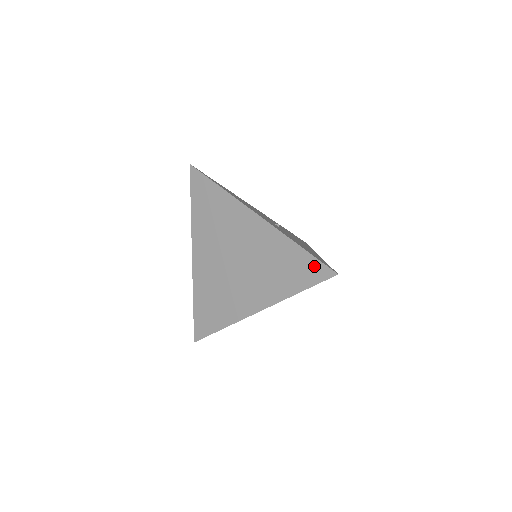
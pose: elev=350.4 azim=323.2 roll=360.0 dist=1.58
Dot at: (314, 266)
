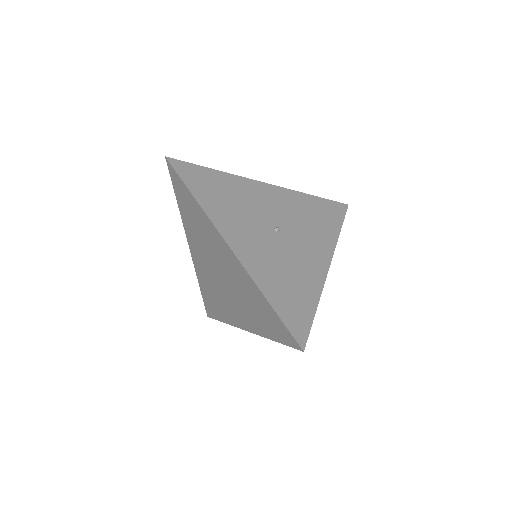
Dot at: (283, 329)
